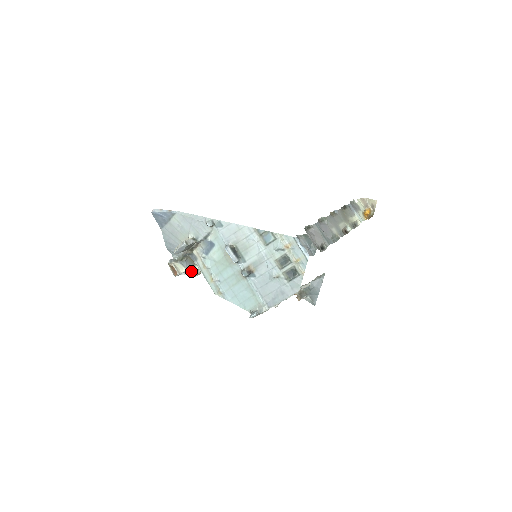
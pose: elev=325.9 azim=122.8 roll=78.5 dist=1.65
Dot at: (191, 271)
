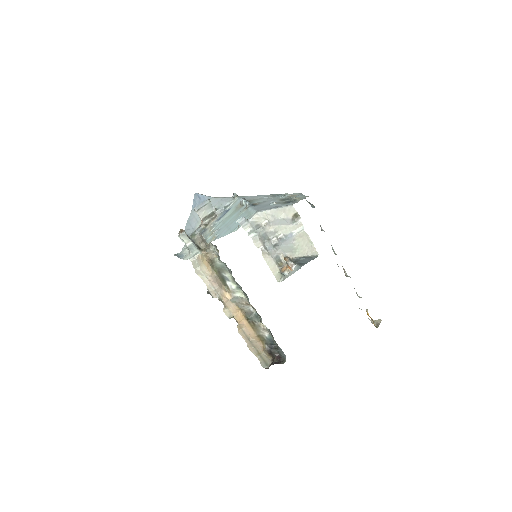
Dot at: (191, 255)
